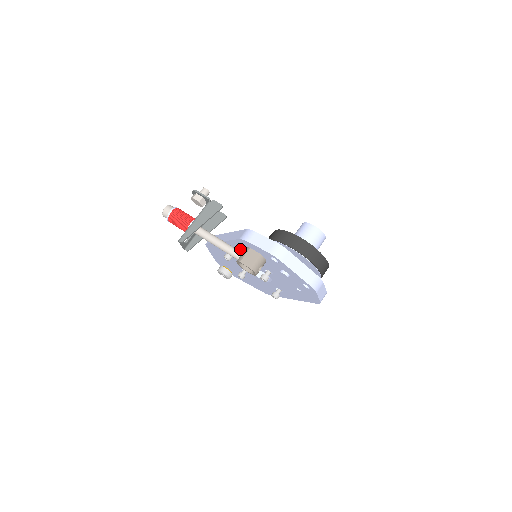
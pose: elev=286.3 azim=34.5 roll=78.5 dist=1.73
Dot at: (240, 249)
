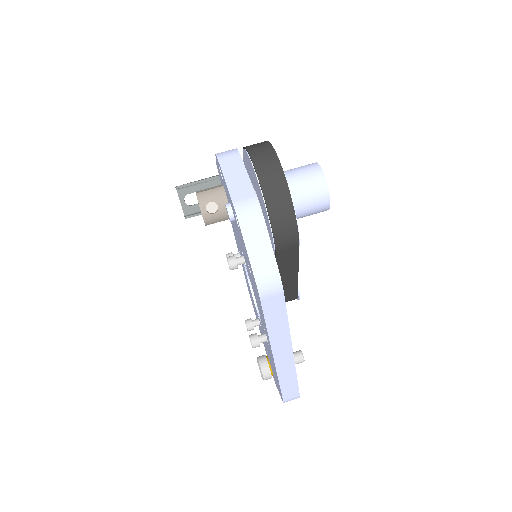
Dot at: occluded
